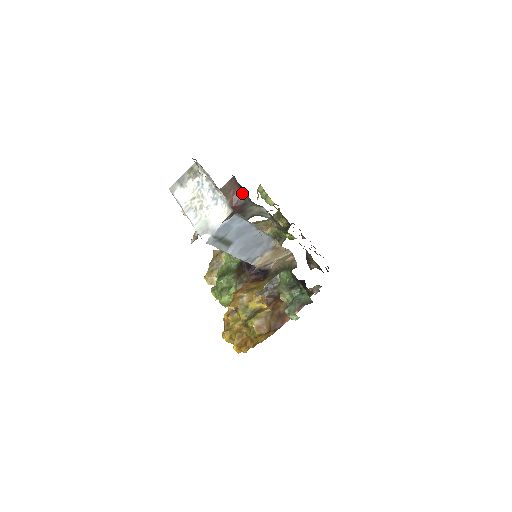
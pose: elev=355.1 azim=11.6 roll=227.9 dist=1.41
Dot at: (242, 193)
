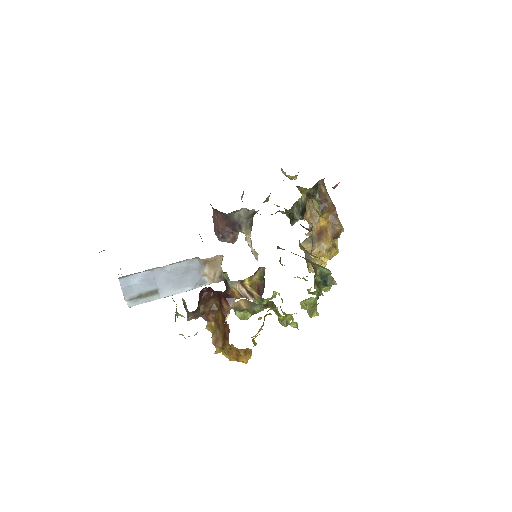
Dot at: (219, 211)
